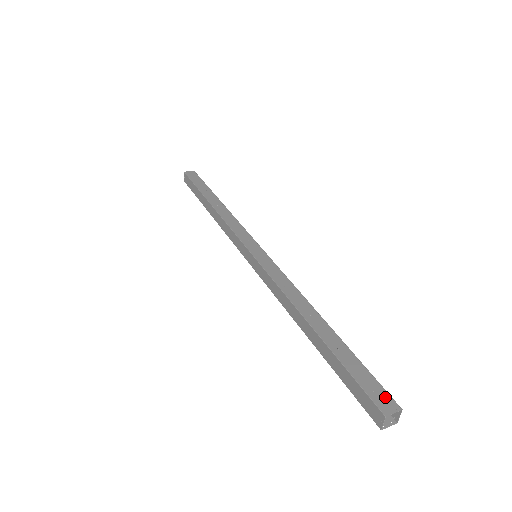
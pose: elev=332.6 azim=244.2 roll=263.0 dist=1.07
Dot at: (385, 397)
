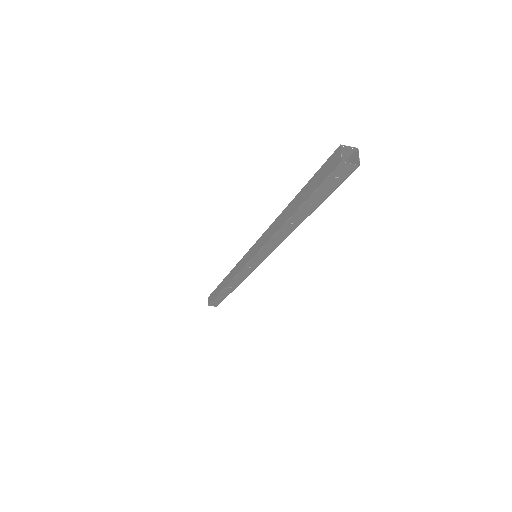
Dot at: (344, 156)
